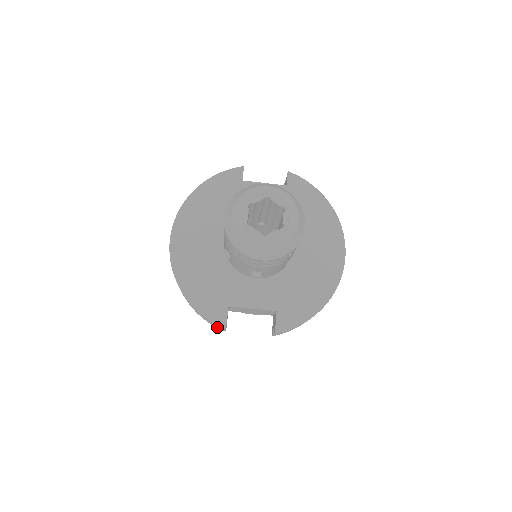
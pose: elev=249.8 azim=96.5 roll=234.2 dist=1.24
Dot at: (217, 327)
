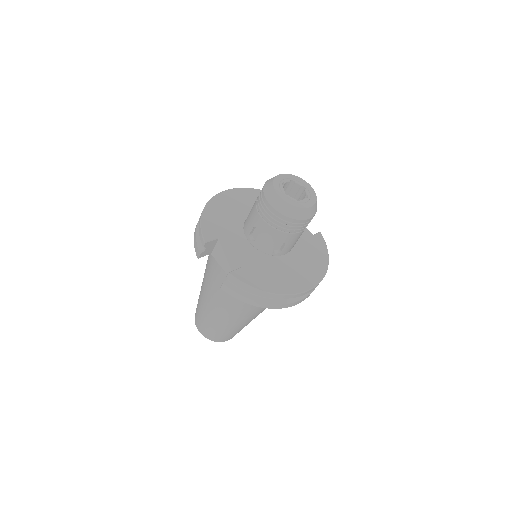
Dot at: (197, 250)
